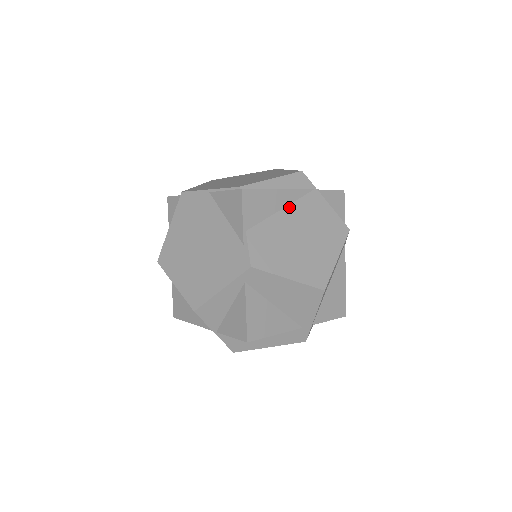
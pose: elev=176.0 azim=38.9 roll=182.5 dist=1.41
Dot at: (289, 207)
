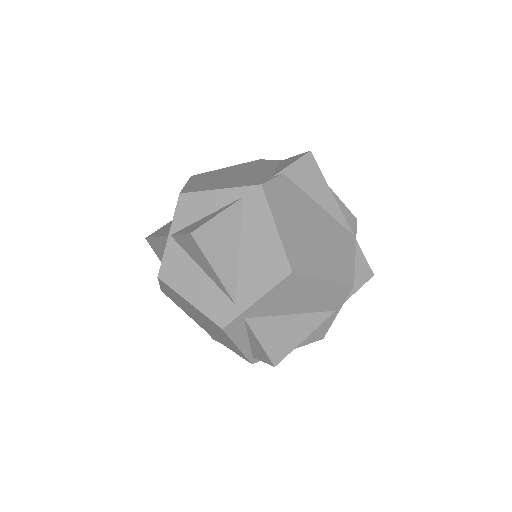
Dot at: (326, 213)
